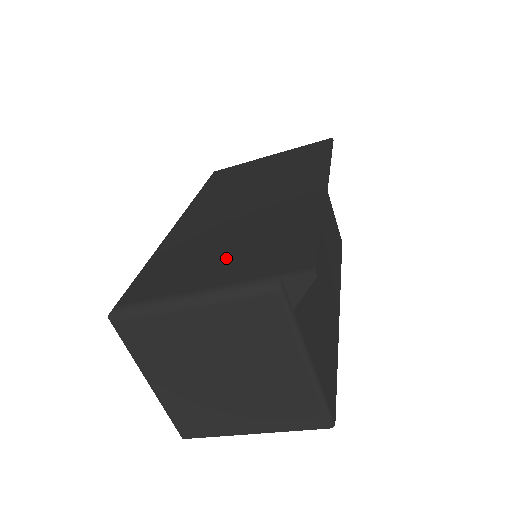
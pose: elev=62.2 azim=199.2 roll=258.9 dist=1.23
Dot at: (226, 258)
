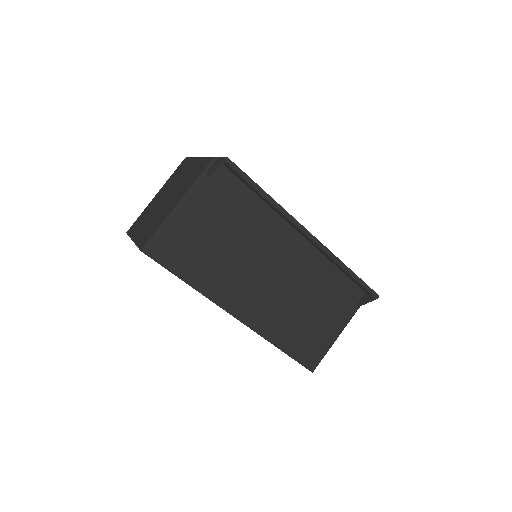
Dot at: occluded
